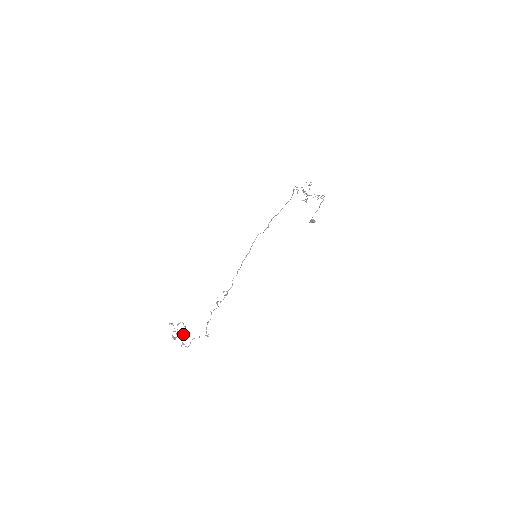
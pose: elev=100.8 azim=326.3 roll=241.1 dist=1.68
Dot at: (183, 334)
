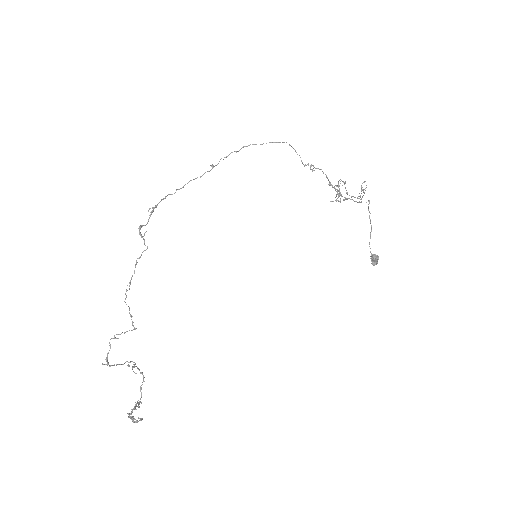
Dot at: (122, 364)
